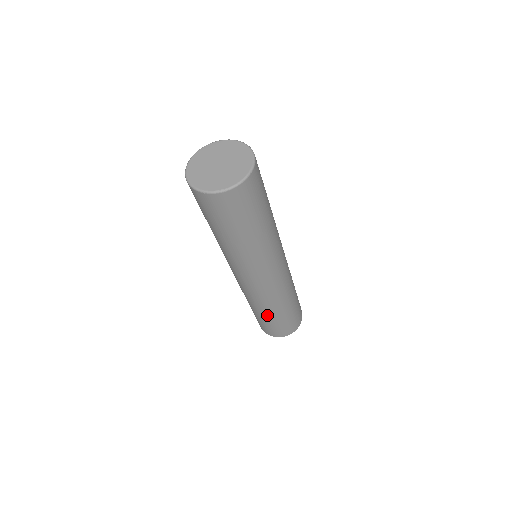
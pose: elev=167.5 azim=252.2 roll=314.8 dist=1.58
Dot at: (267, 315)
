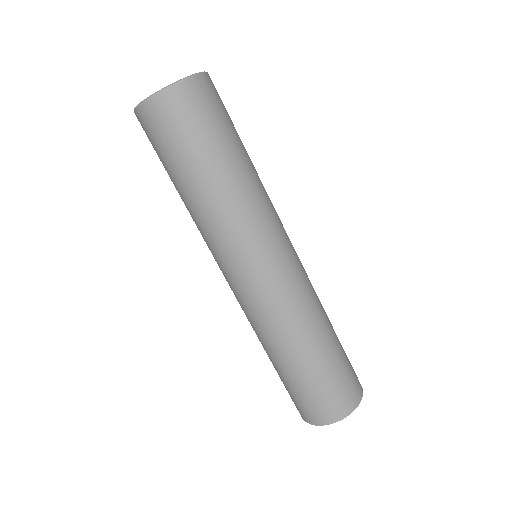
Dot at: (279, 363)
